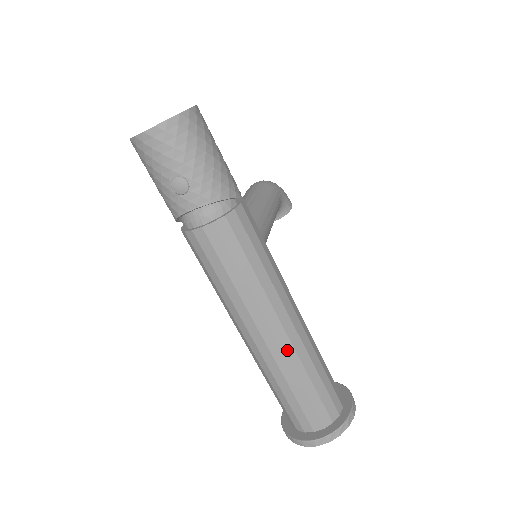
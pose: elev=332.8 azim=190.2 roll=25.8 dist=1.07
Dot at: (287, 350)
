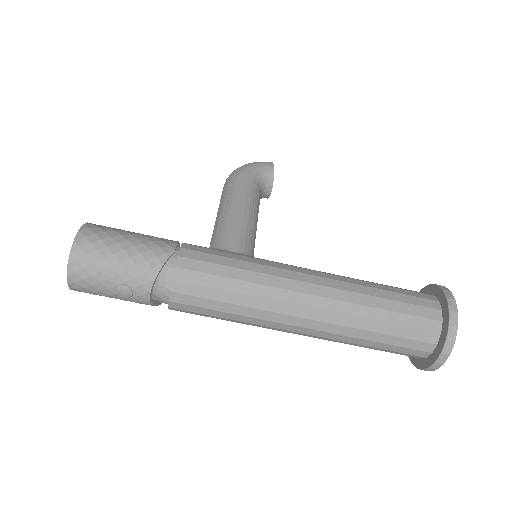
Dot at: (330, 319)
